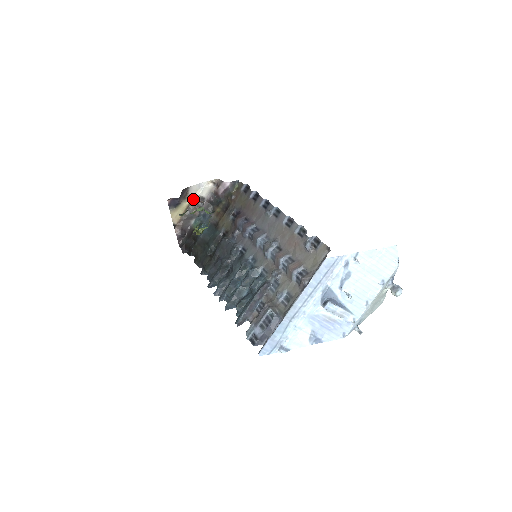
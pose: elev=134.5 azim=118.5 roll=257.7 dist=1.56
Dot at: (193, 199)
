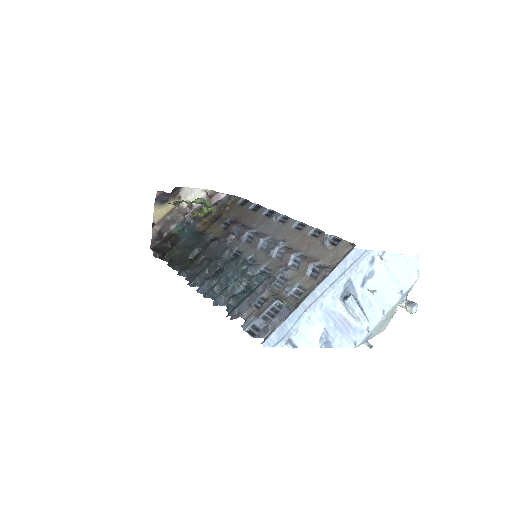
Dot at: occluded
